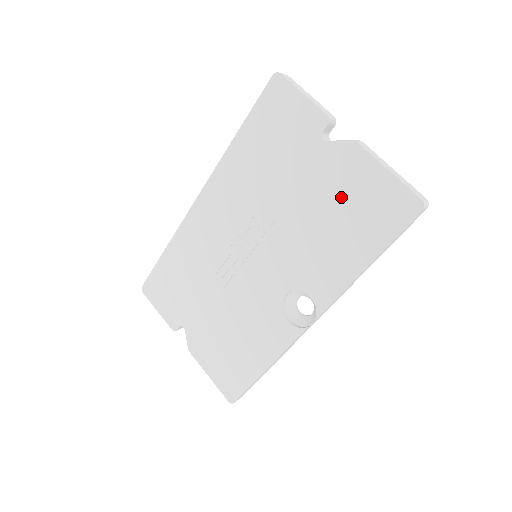
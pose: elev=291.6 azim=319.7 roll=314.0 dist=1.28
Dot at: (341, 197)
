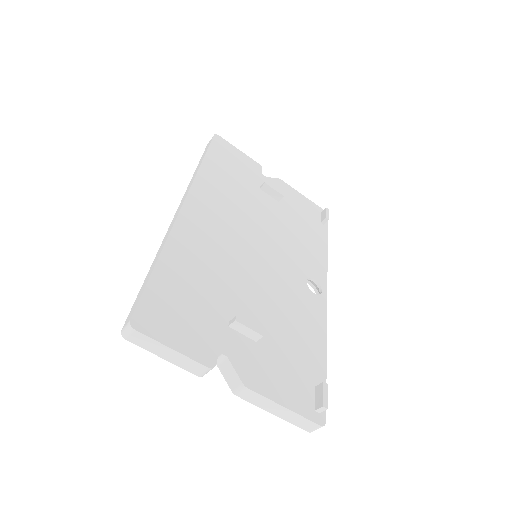
Dot at: occluded
